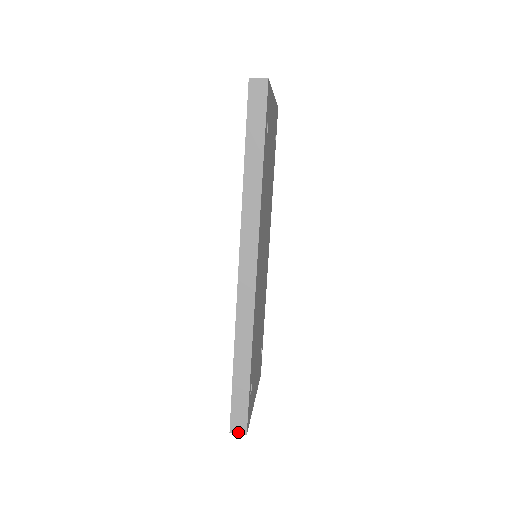
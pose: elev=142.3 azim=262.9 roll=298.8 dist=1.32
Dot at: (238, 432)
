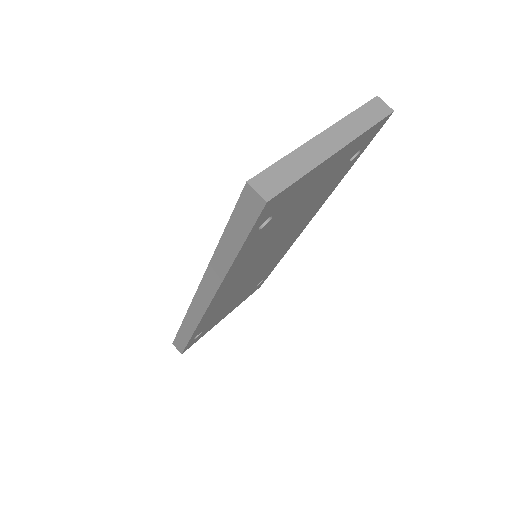
Dot at: (177, 348)
